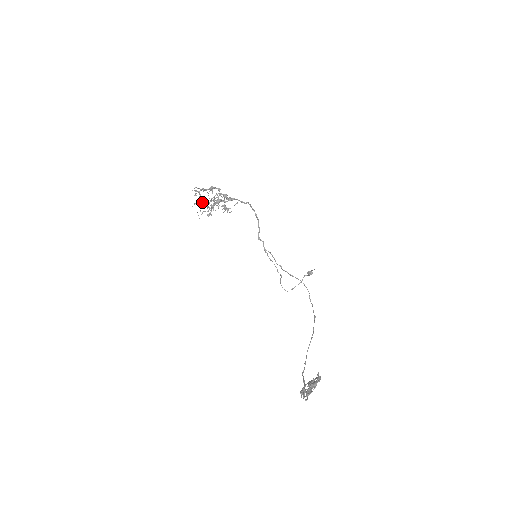
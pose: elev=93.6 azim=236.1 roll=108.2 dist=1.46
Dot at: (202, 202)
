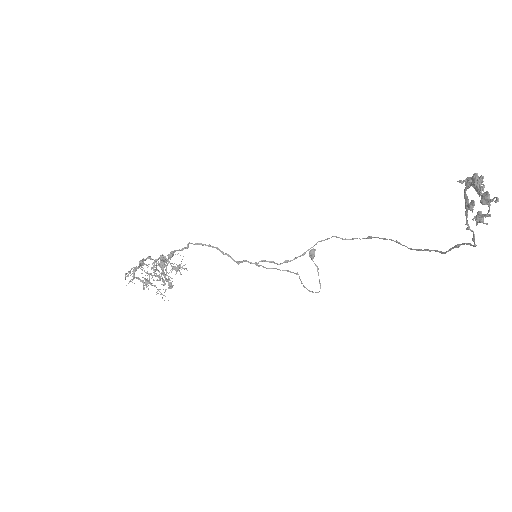
Dot at: occluded
